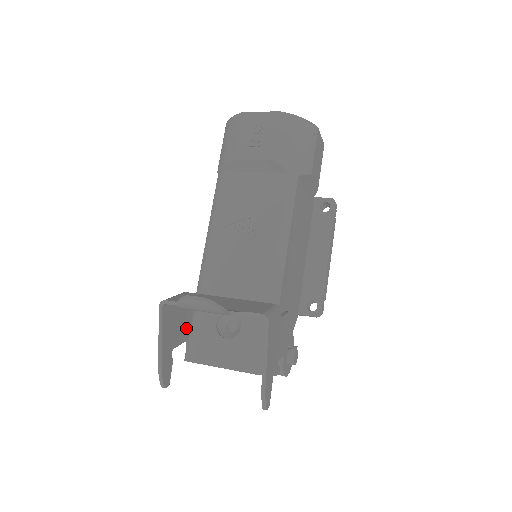
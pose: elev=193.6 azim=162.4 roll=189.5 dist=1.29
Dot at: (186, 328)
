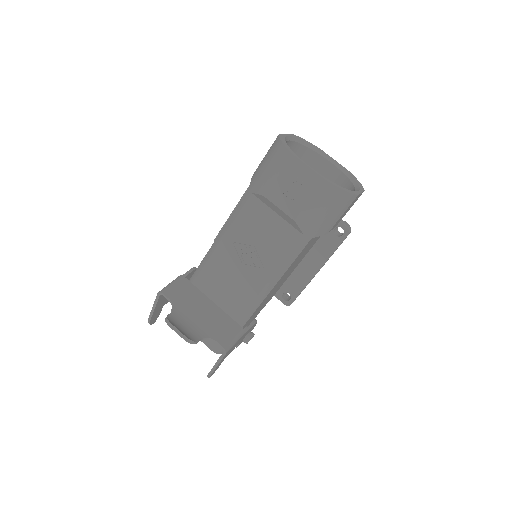
Dot at: occluded
